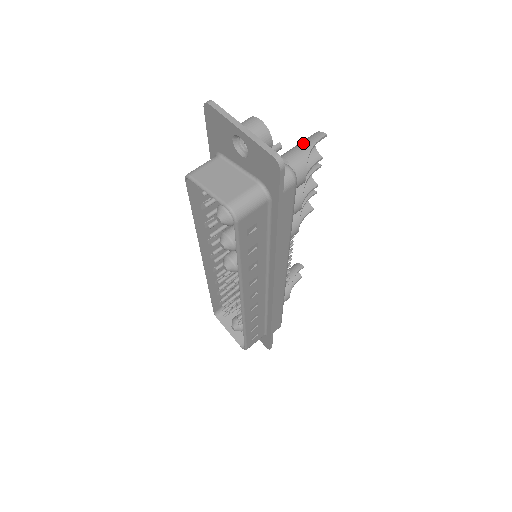
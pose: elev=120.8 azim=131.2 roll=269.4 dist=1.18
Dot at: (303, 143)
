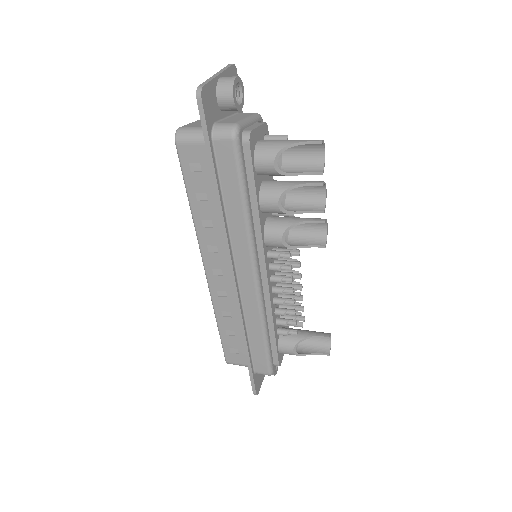
Dot at: (298, 140)
